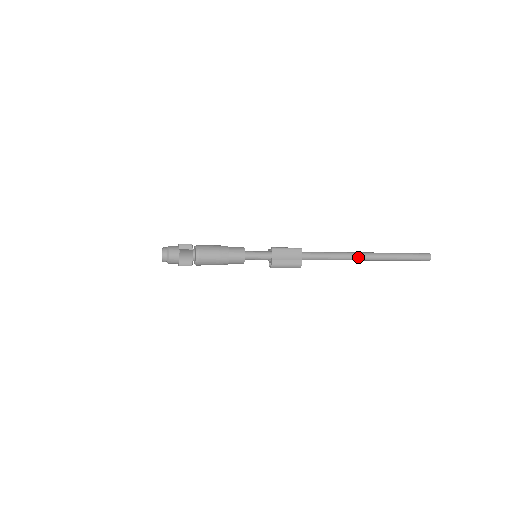
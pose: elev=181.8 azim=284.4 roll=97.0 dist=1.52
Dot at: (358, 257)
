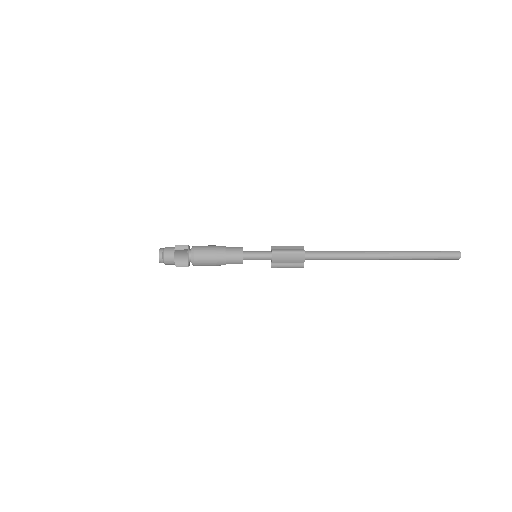
Dot at: (370, 258)
